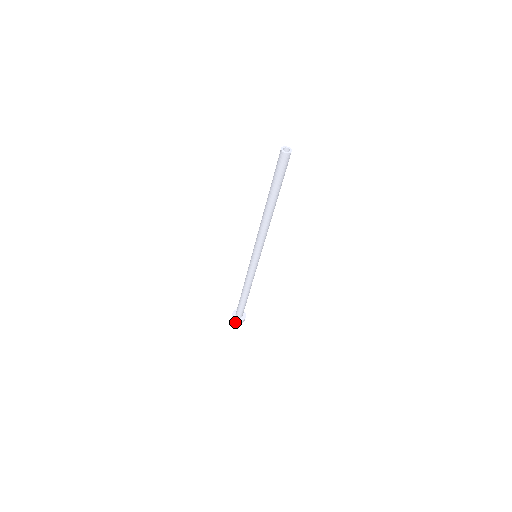
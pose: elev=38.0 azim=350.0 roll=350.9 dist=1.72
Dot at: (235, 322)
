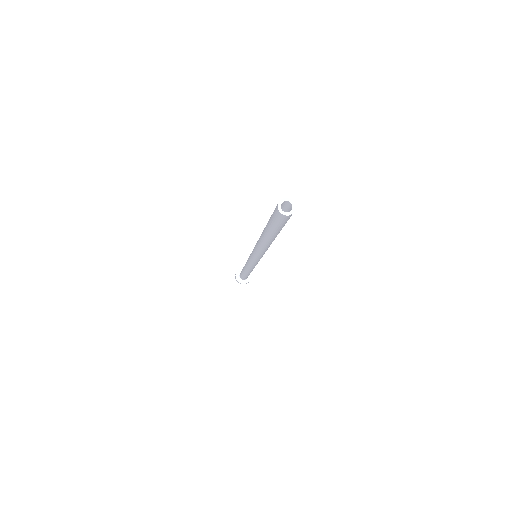
Dot at: occluded
